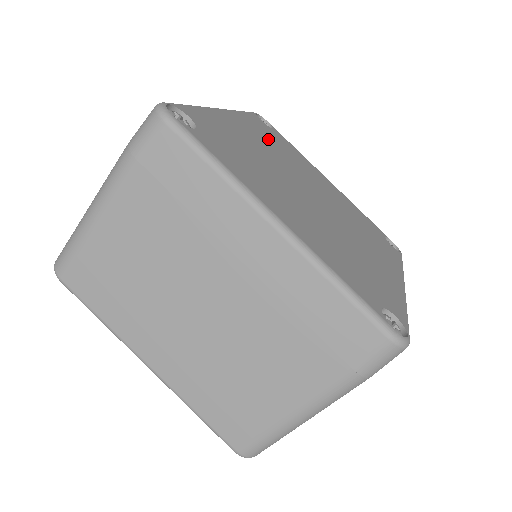
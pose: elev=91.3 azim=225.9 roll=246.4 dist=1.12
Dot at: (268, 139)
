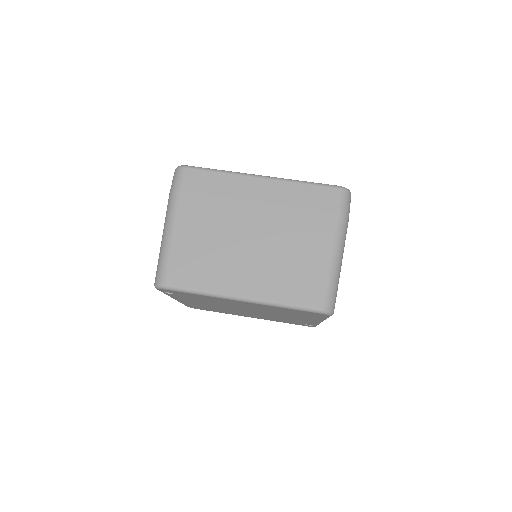
Dot at: occluded
